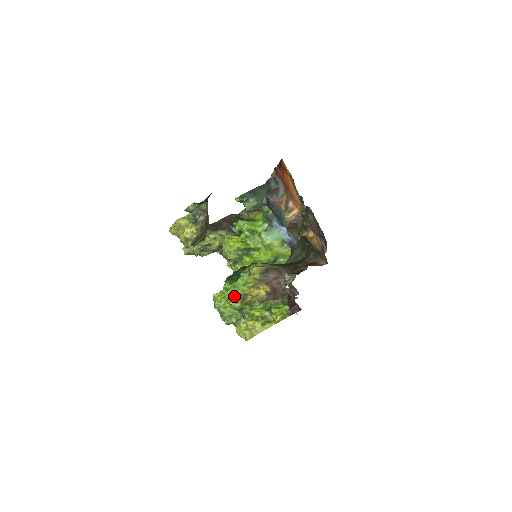
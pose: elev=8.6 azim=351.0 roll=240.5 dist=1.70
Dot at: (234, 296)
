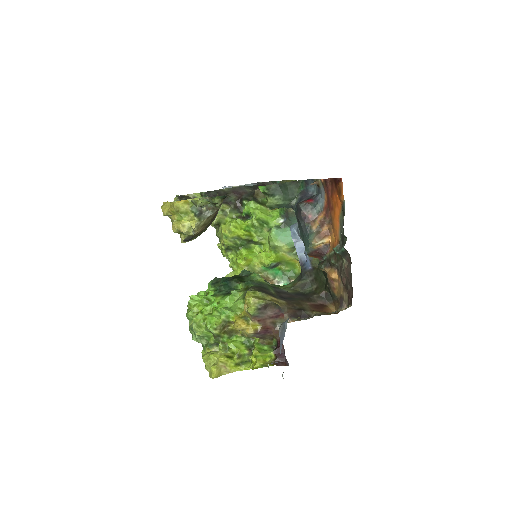
Dot at: (215, 320)
